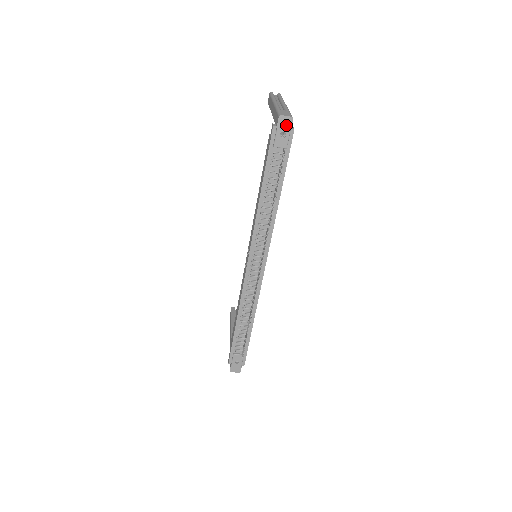
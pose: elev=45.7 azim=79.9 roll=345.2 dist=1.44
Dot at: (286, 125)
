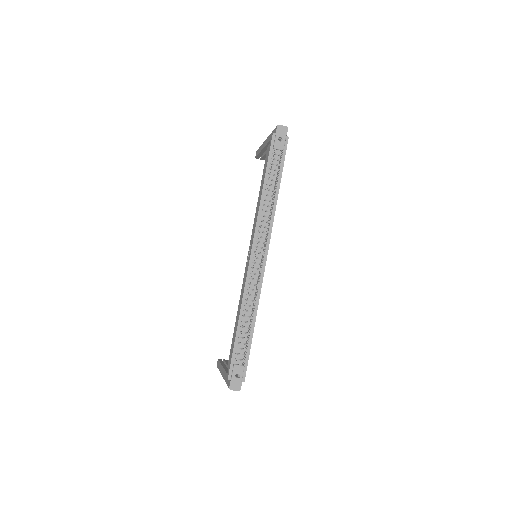
Dot at: (283, 132)
